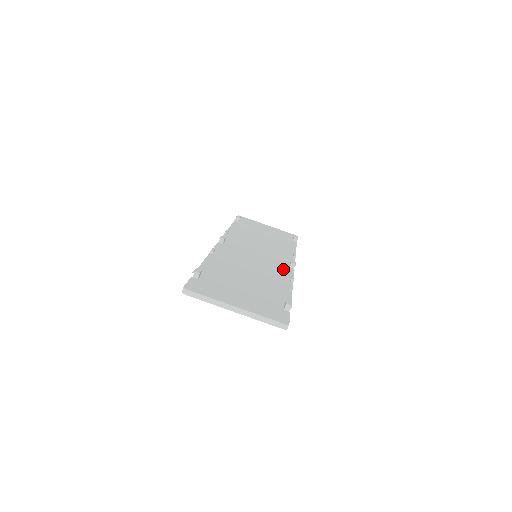
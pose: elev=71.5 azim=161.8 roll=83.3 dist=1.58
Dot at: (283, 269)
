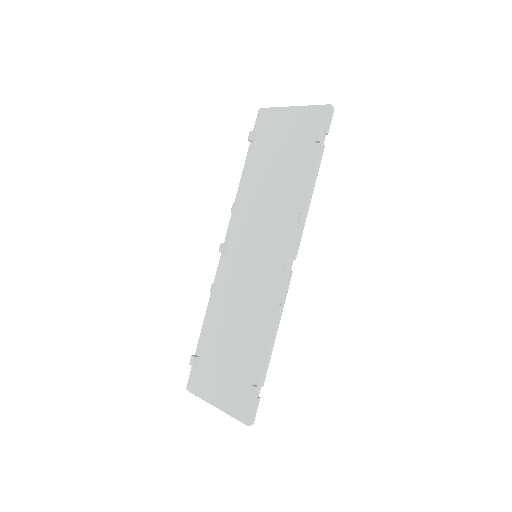
Dot at: (275, 282)
